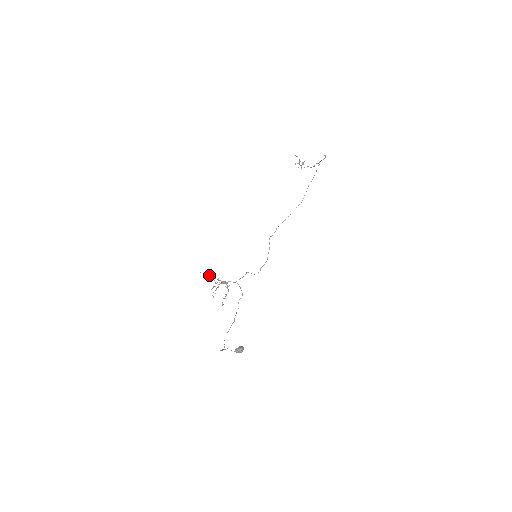
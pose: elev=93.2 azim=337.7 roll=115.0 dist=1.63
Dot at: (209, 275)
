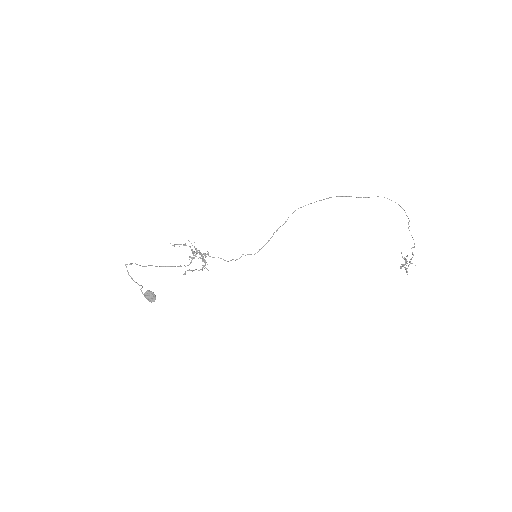
Dot at: (196, 250)
